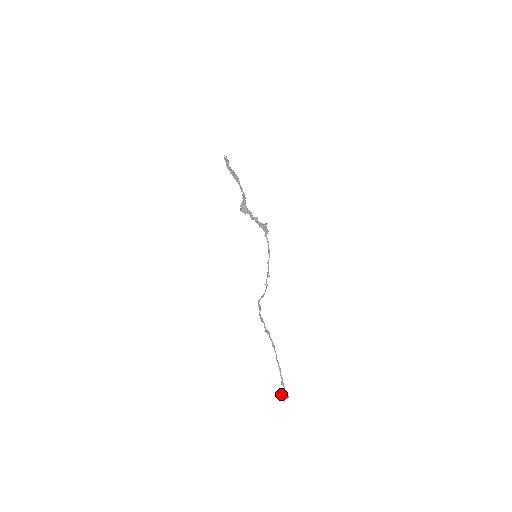
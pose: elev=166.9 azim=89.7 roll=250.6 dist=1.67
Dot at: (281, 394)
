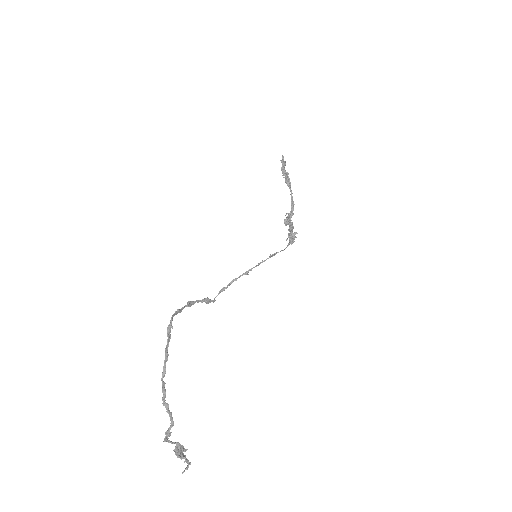
Dot at: (166, 431)
